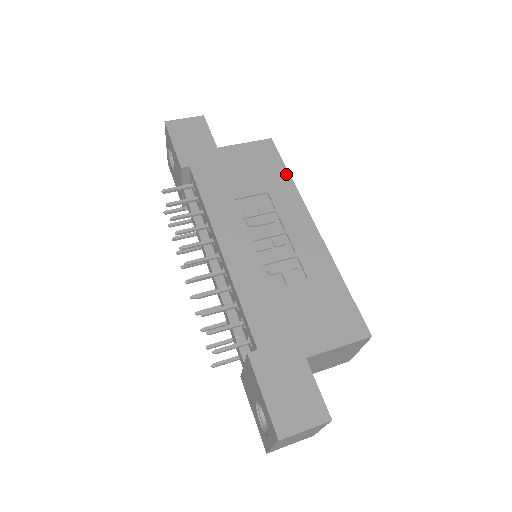
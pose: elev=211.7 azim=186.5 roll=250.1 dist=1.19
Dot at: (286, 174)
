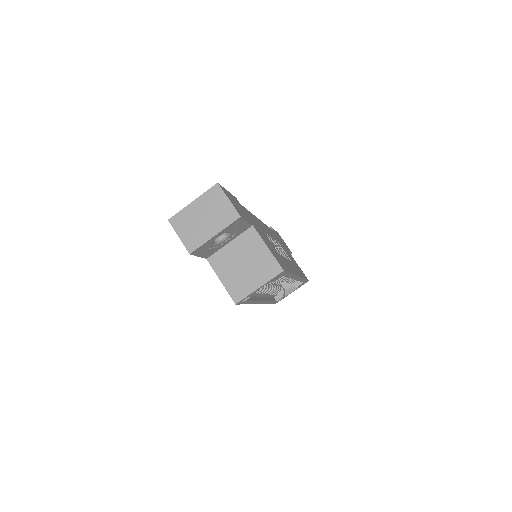
Dot at: occluded
